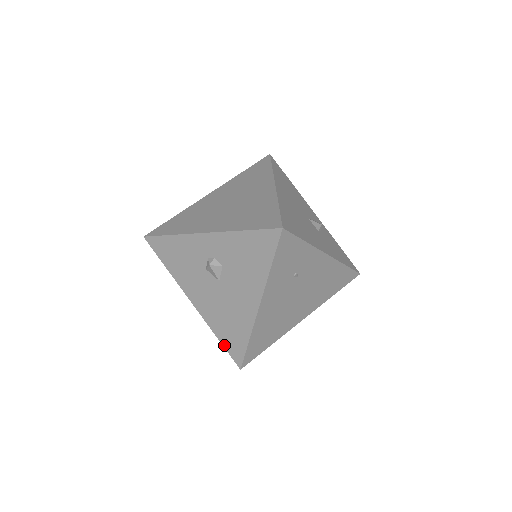
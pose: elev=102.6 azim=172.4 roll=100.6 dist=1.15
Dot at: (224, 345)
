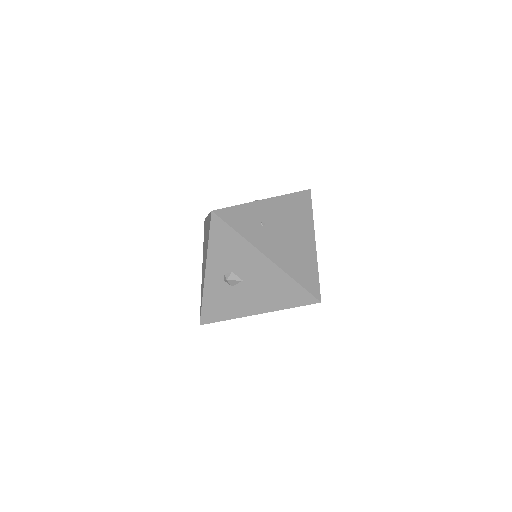
Dot at: (297, 306)
